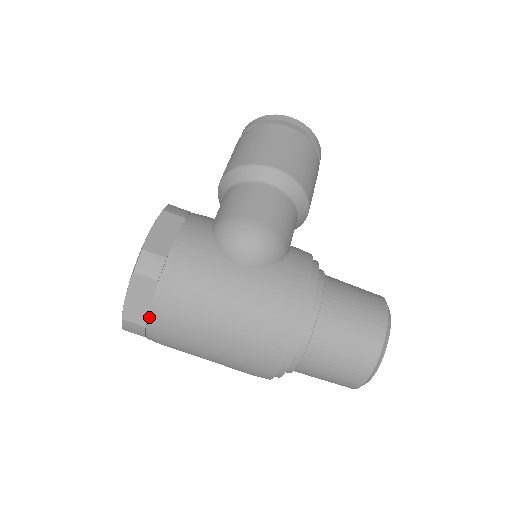
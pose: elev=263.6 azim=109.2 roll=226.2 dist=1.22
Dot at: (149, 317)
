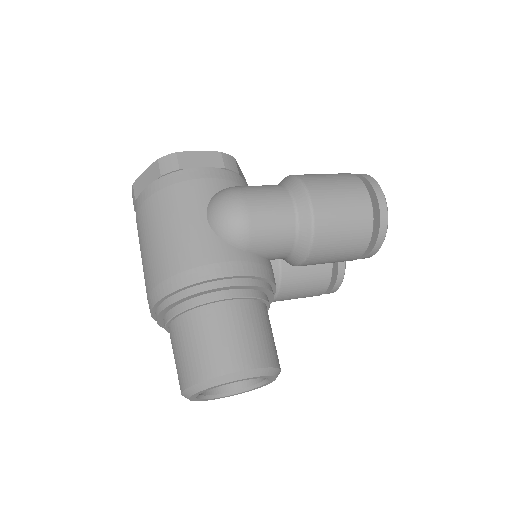
Dot at: (140, 195)
